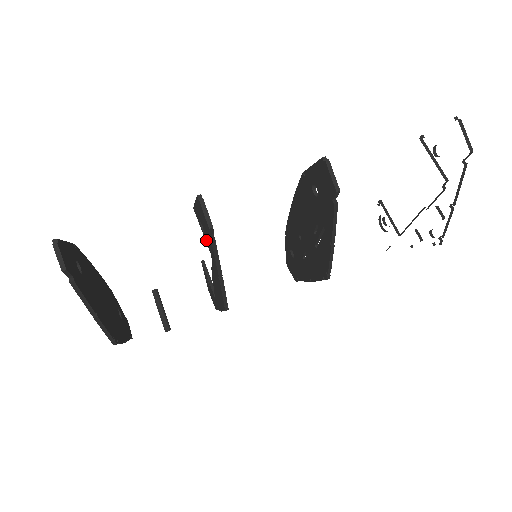
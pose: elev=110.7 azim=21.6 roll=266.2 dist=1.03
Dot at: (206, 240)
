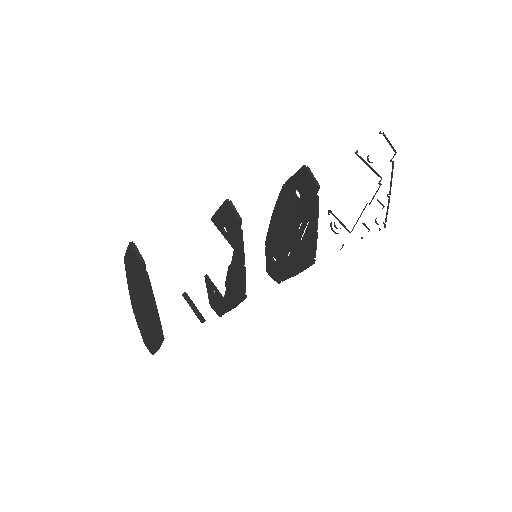
Dot at: (228, 239)
